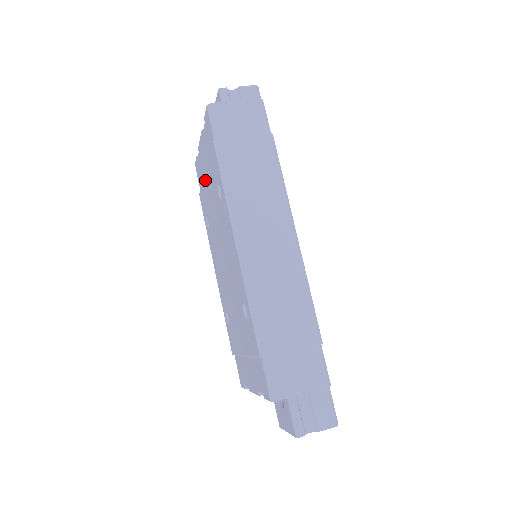
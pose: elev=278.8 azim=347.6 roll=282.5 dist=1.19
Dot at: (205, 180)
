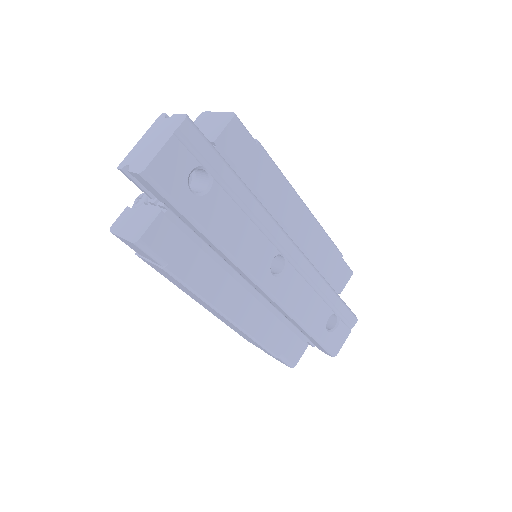
Dot at: occluded
